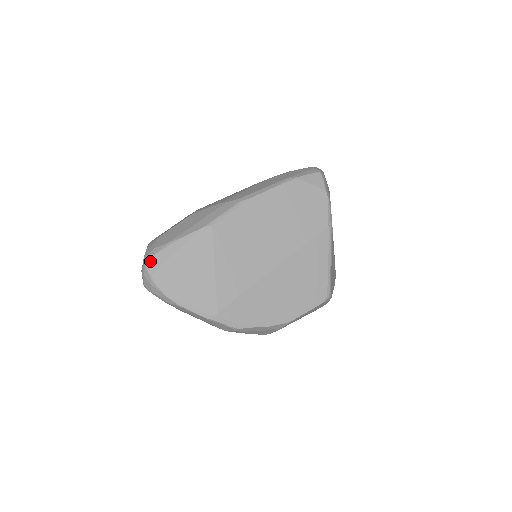
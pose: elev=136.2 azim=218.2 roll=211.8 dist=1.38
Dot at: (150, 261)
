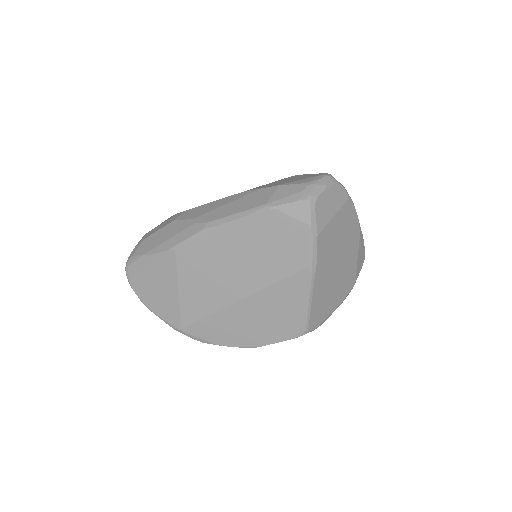
Dot at: (128, 268)
